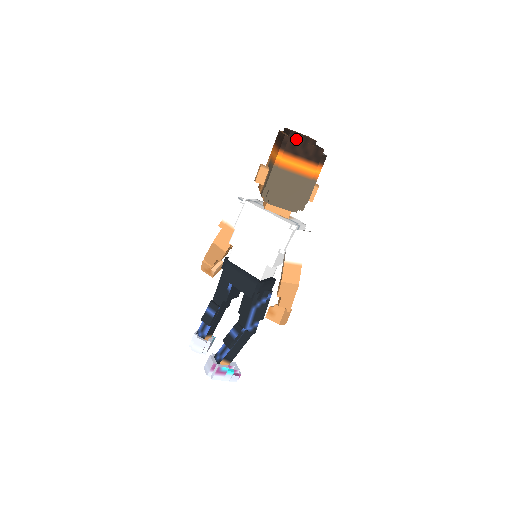
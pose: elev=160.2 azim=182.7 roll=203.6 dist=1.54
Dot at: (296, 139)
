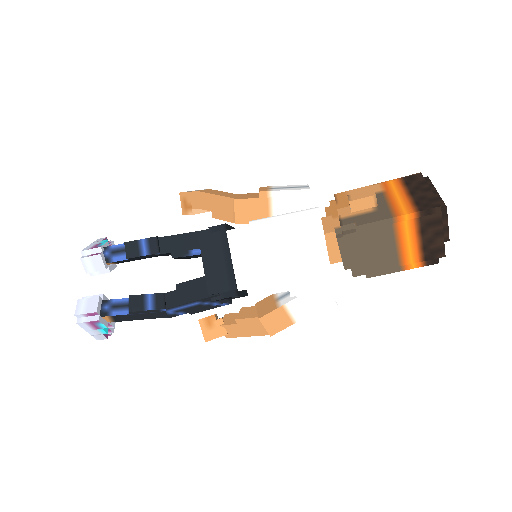
Dot at: (442, 221)
